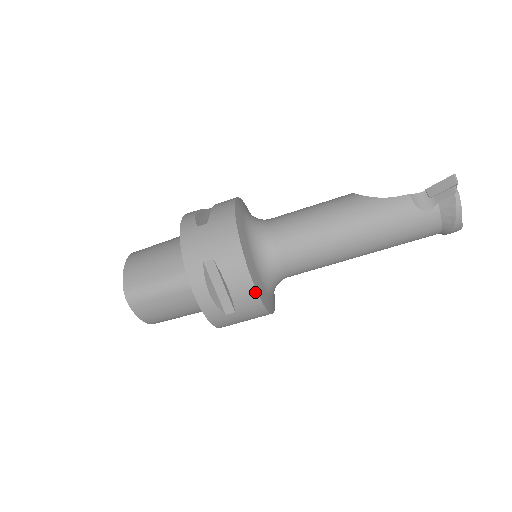
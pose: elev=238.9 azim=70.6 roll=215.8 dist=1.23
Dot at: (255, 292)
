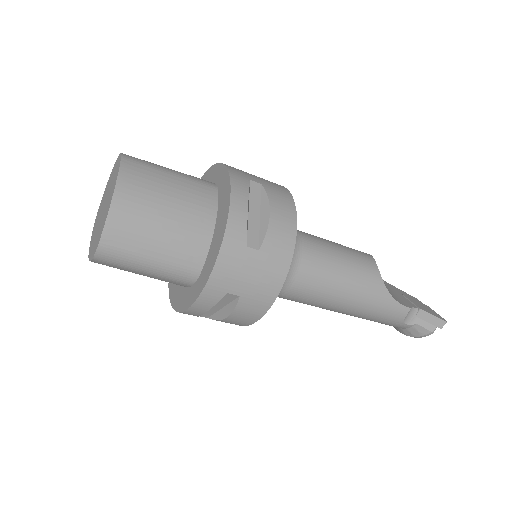
Dot at: (245, 325)
